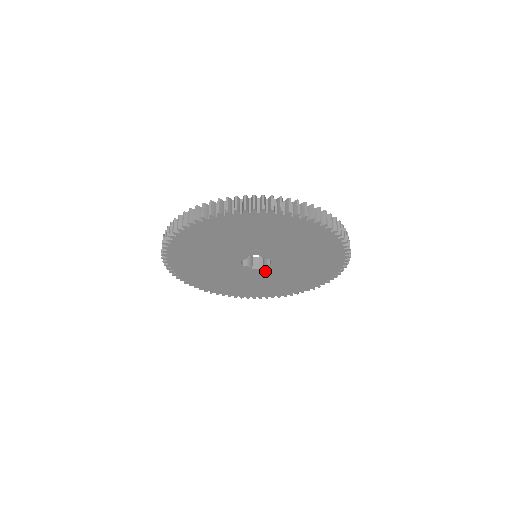
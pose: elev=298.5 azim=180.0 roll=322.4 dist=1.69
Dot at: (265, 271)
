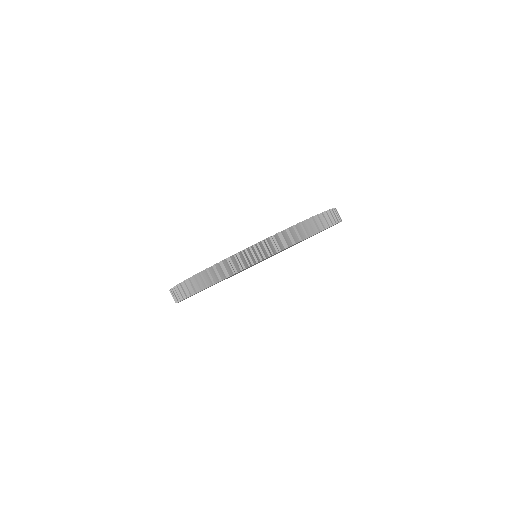
Dot at: occluded
